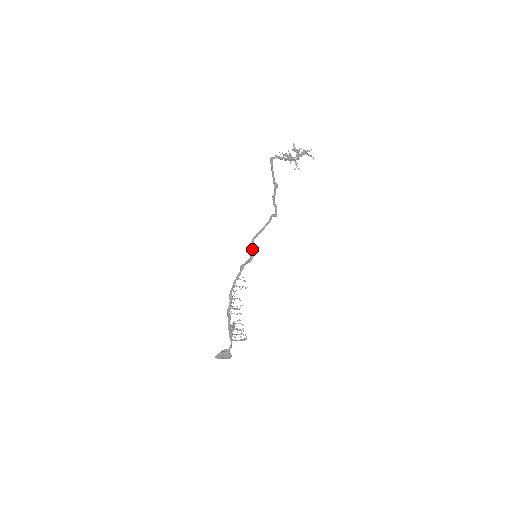
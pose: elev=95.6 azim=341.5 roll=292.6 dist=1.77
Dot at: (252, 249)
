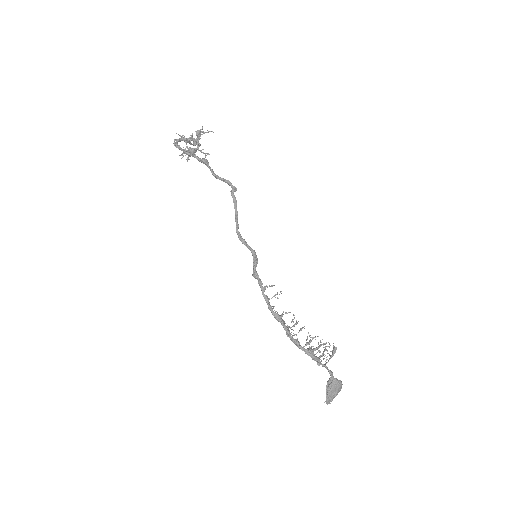
Dot at: (246, 245)
